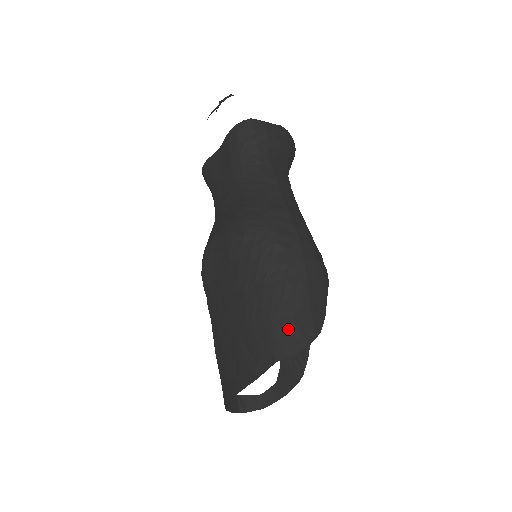
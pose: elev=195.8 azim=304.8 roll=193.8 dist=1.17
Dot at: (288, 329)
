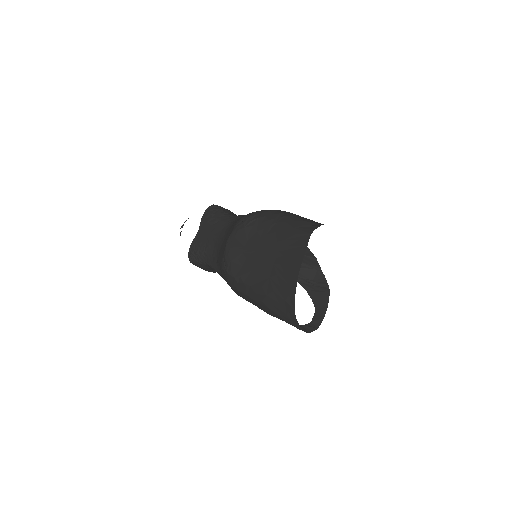
Dot at: (306, 224)
